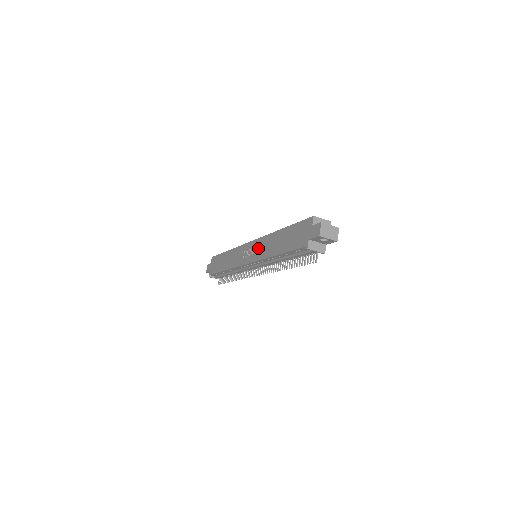
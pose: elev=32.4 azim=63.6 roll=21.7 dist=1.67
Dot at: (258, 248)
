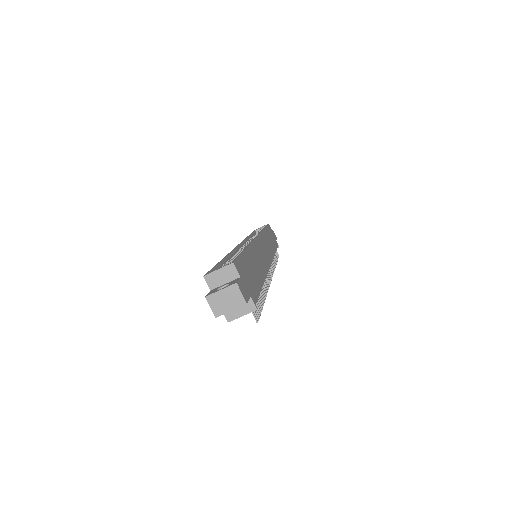
Dot at: occluded
